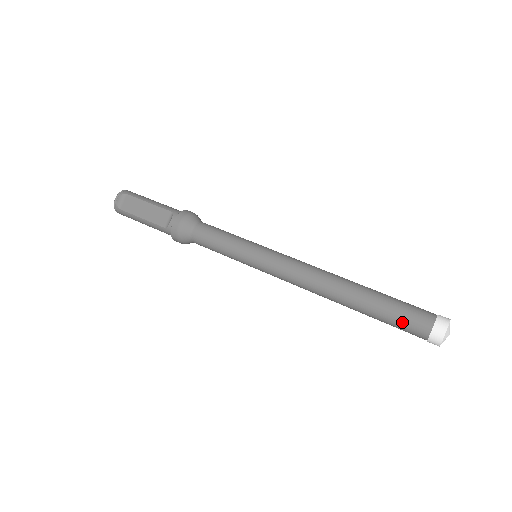
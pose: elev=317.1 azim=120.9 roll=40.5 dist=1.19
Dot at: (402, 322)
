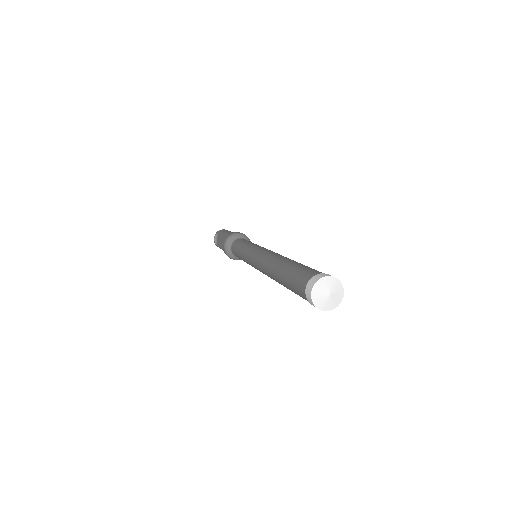
Dot at: (295, 291)
